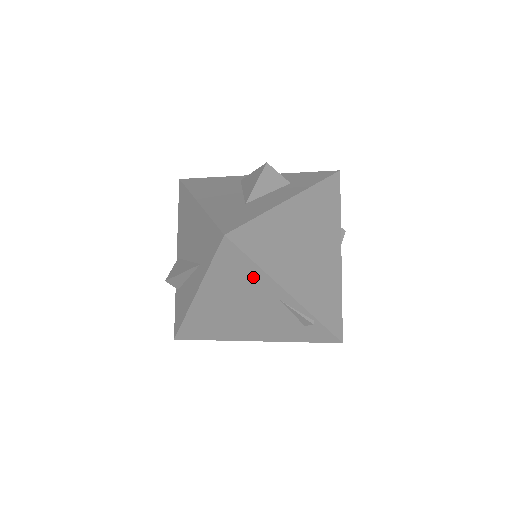
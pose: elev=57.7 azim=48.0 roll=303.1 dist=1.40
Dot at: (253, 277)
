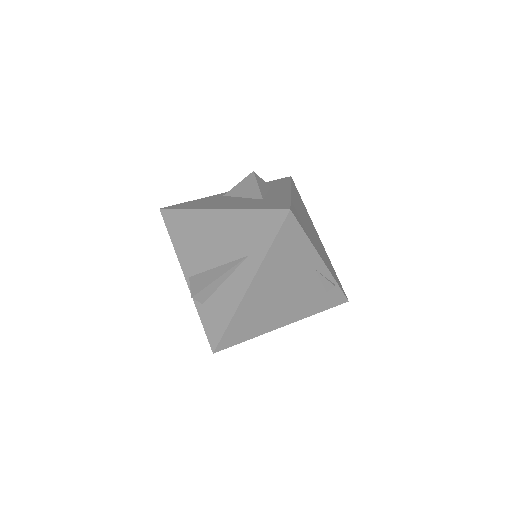
Dot at: (301, 250)
